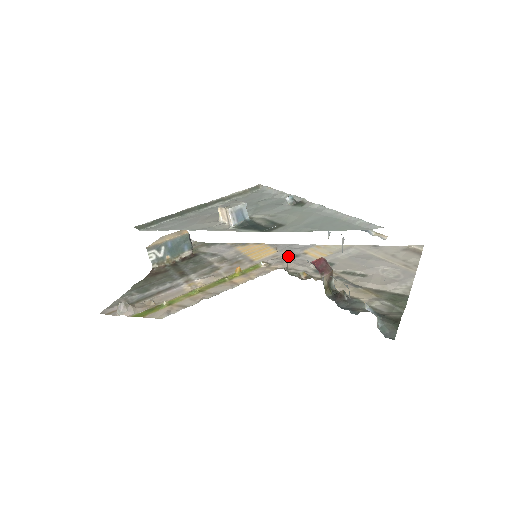
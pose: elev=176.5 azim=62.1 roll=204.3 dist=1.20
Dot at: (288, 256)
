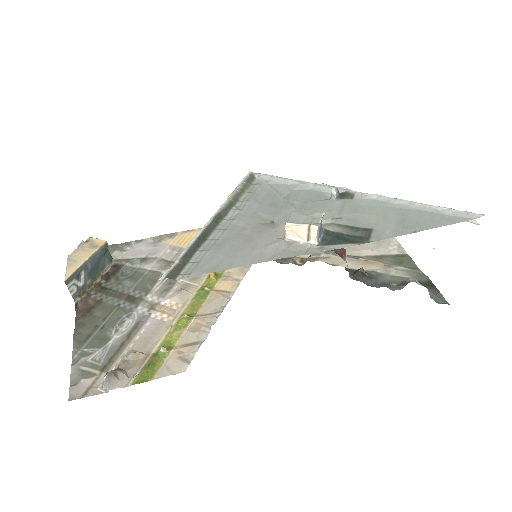
Dot at: occluded
